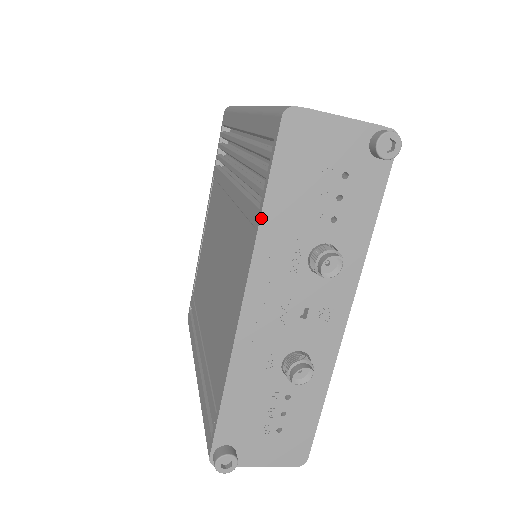
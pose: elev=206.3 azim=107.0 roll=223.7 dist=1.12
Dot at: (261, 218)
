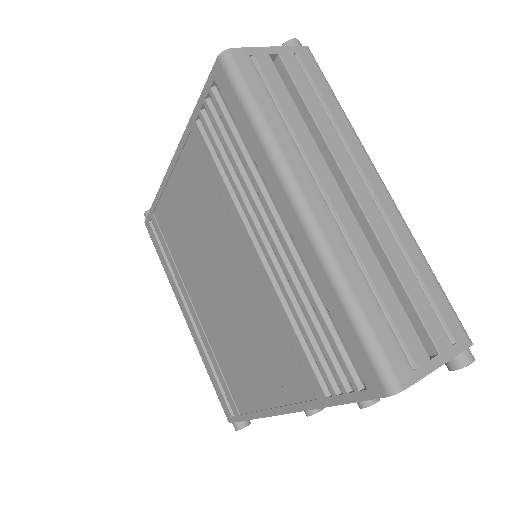
Dot at: occluded
